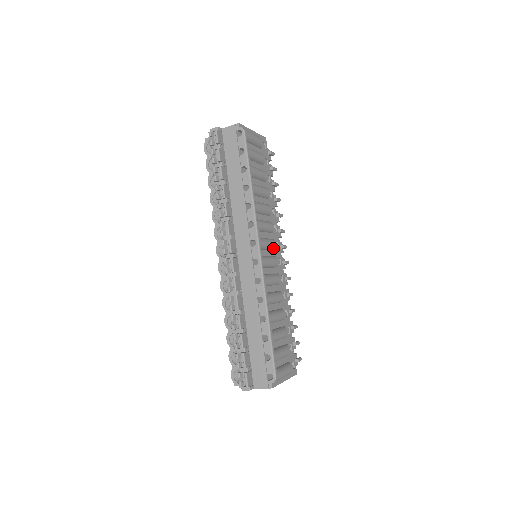
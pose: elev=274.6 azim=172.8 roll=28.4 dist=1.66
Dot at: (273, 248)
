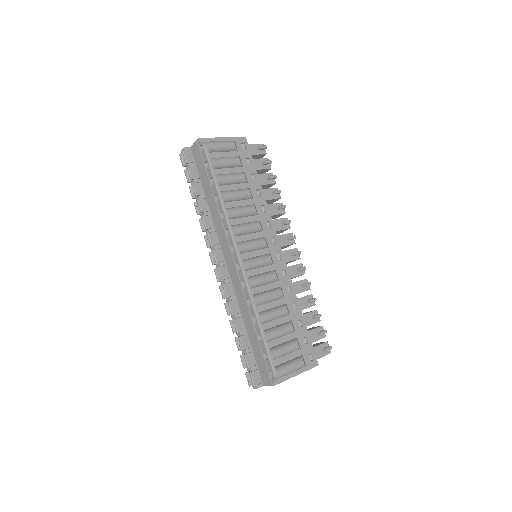
Dot at: (264, 247)
